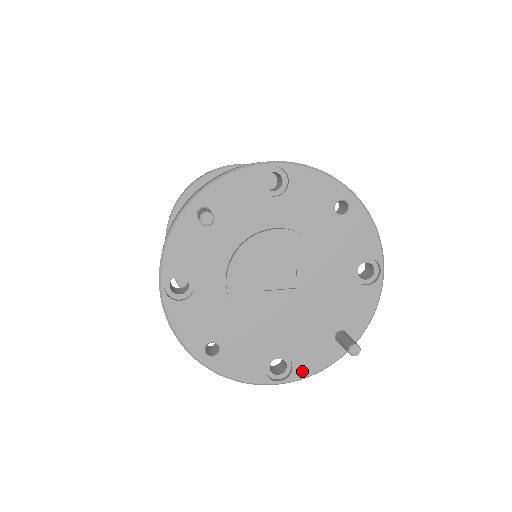
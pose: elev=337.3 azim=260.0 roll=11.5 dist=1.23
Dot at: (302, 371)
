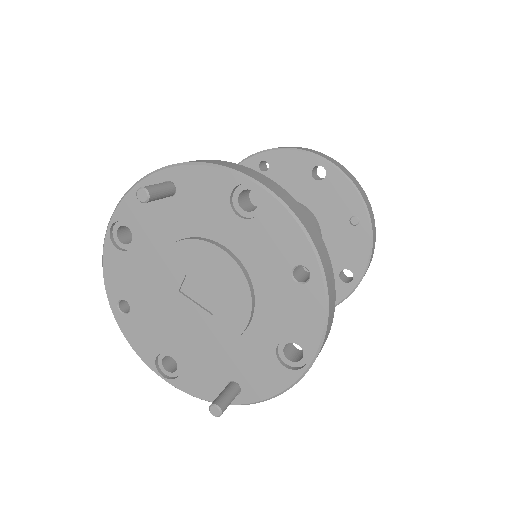
Dot at: (185, 385)
